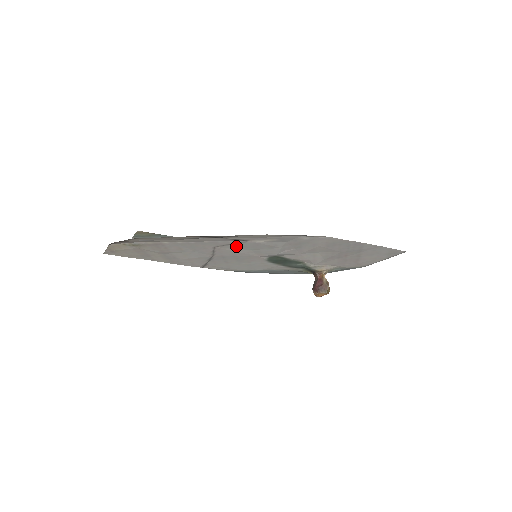
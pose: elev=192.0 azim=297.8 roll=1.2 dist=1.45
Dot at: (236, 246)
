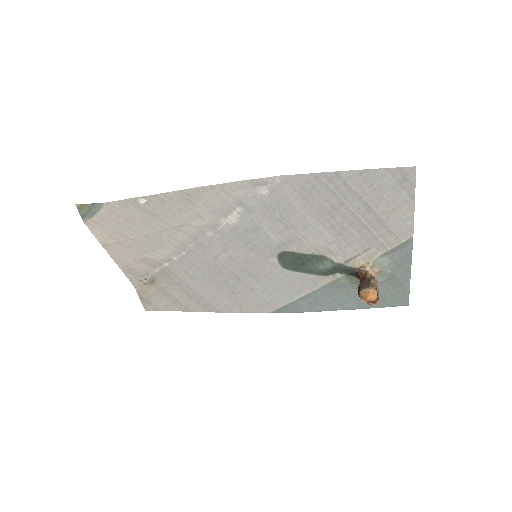
Dot at: (224, 244)
